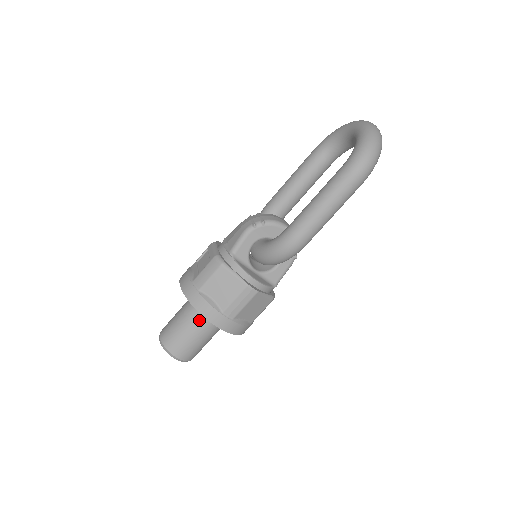
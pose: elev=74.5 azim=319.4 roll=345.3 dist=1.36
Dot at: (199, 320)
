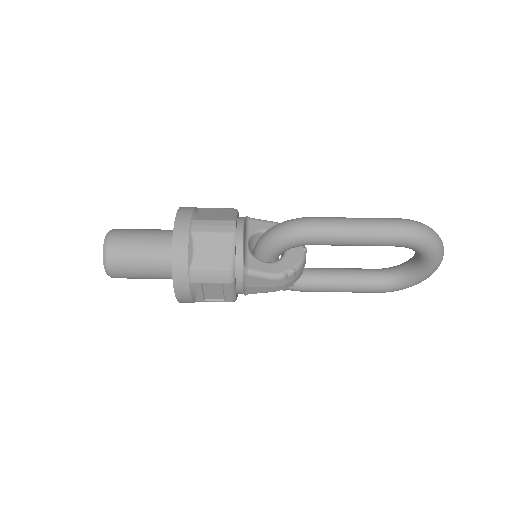
Dot at: (163, 232)
